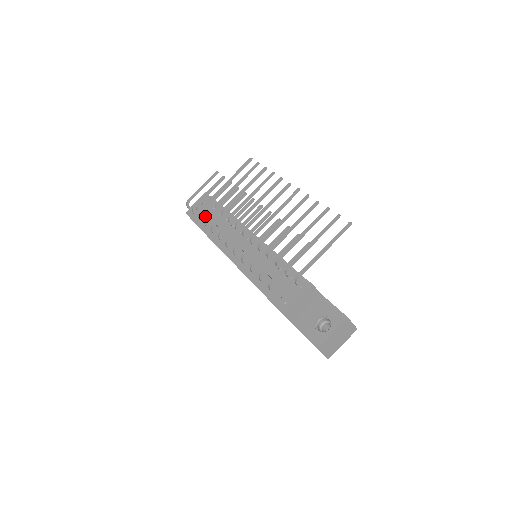
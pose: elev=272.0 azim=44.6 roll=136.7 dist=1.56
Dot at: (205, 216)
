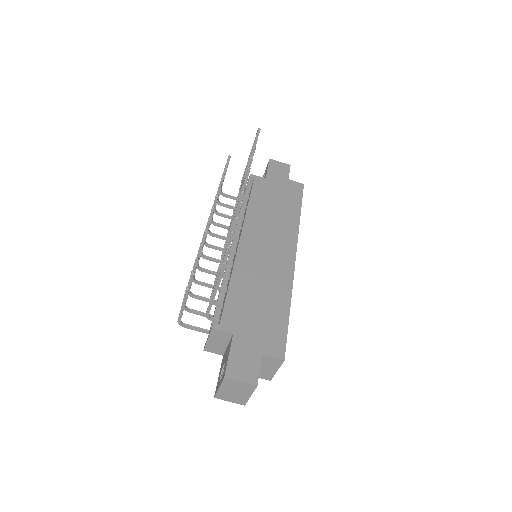
Dot at: occluded
